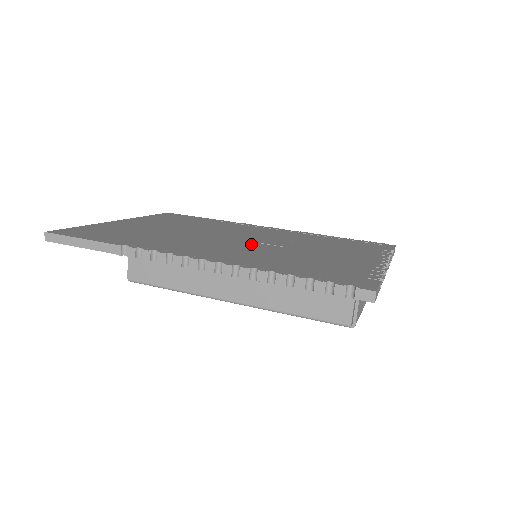
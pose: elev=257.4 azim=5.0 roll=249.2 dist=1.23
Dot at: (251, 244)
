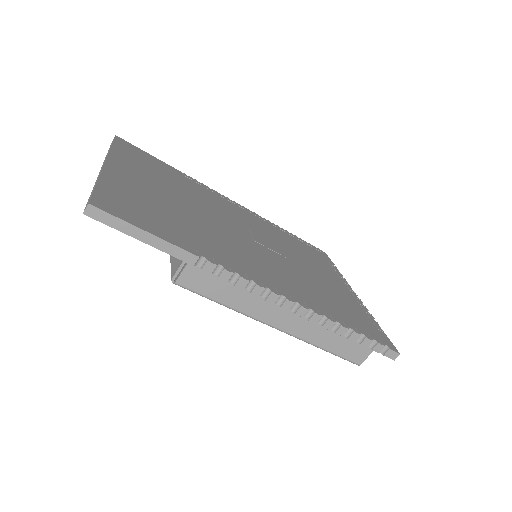
Dot at: (267, 251)
